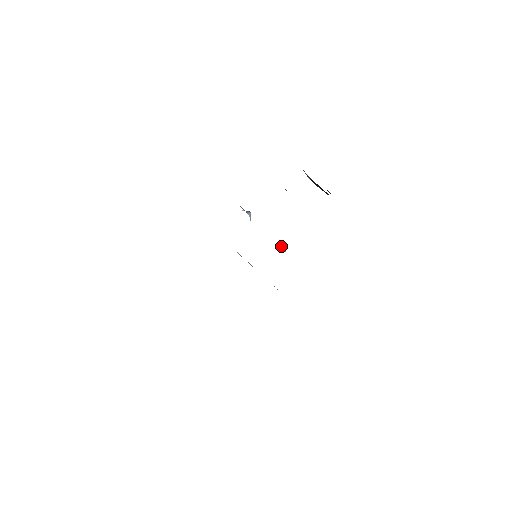
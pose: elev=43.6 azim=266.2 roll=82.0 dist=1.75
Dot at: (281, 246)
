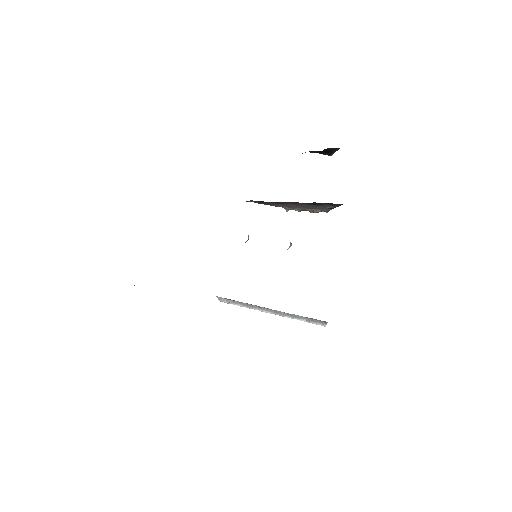
Dot at: occluded
